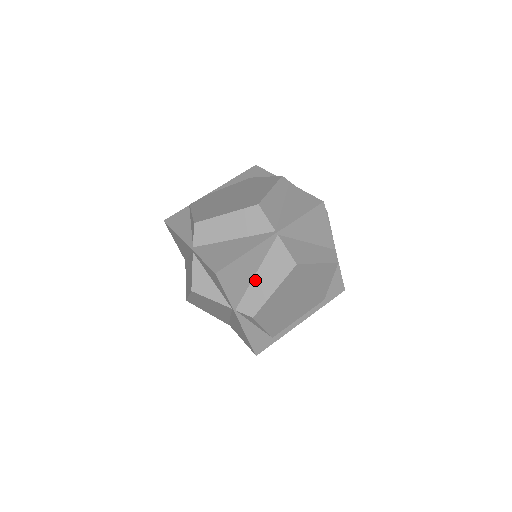
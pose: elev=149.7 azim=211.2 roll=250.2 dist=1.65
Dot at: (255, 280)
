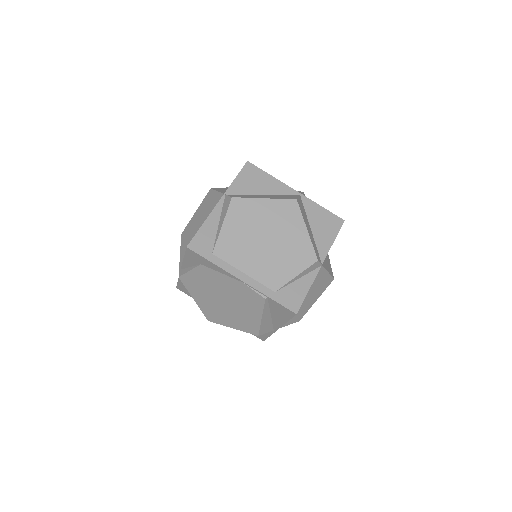
Dot at: (259, 195)
